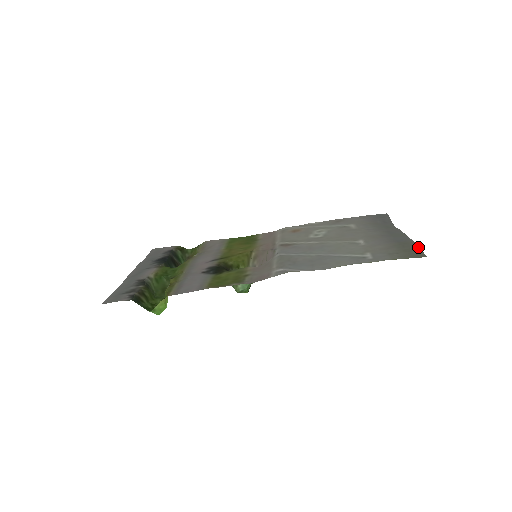
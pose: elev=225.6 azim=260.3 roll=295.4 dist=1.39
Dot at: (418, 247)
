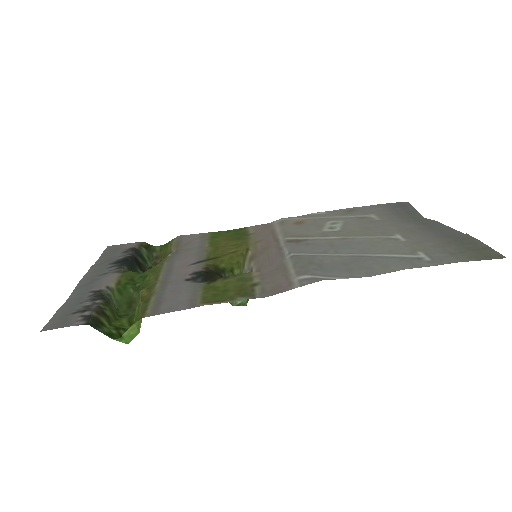
Dot at: (484, 244)
